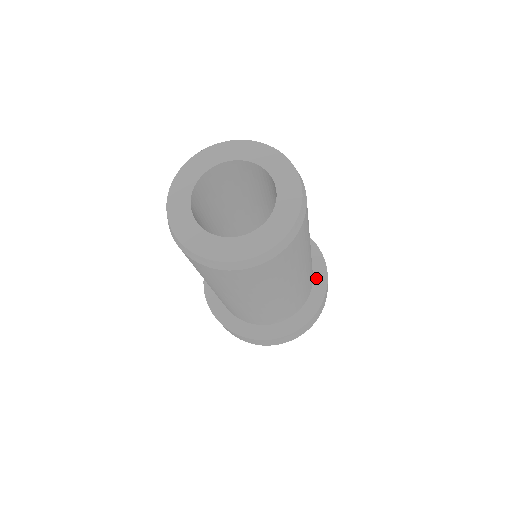
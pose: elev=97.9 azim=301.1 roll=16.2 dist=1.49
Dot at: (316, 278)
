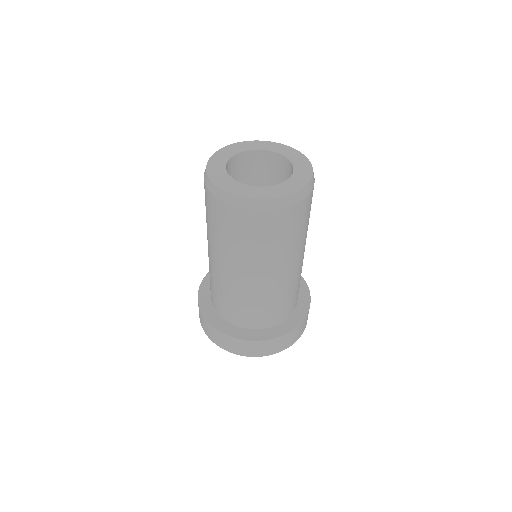
Dot at: (293, 317)
